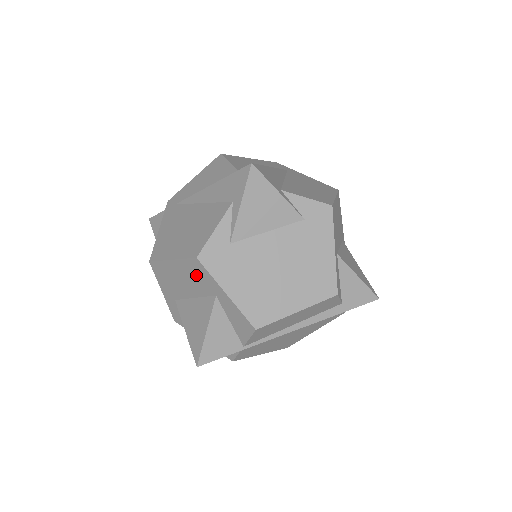
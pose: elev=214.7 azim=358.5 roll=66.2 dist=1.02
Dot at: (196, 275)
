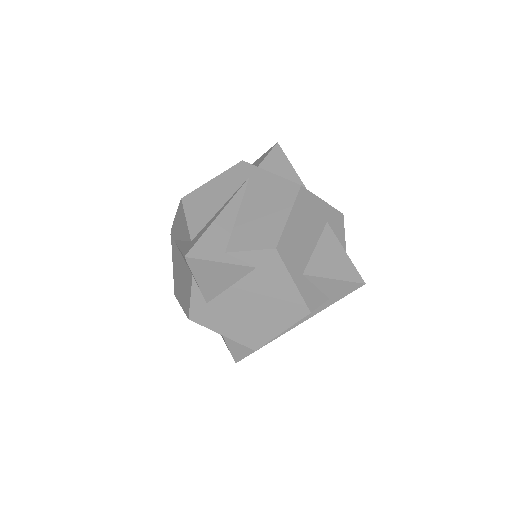
Dot at: occluded
